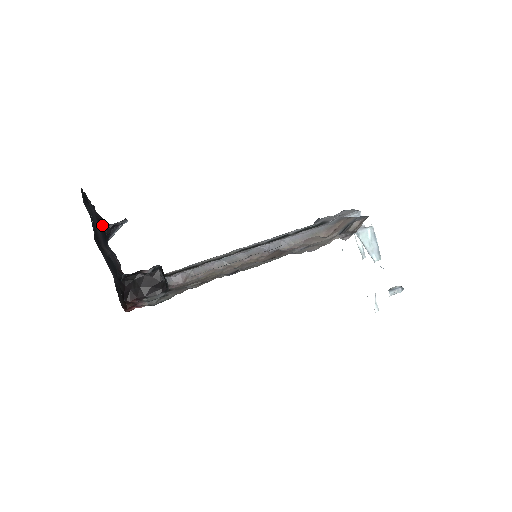
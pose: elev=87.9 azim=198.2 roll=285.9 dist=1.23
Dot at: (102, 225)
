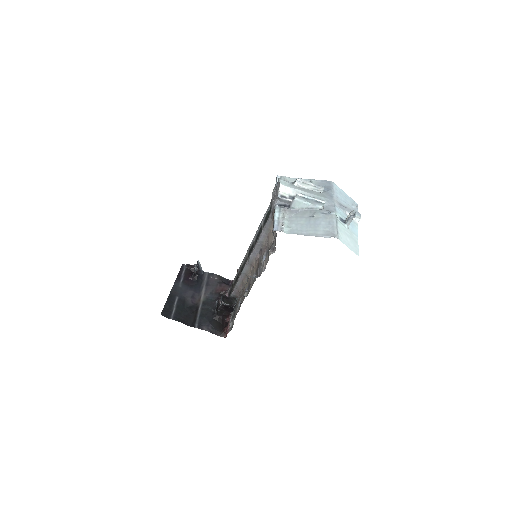
Dot at: (191, 279)
